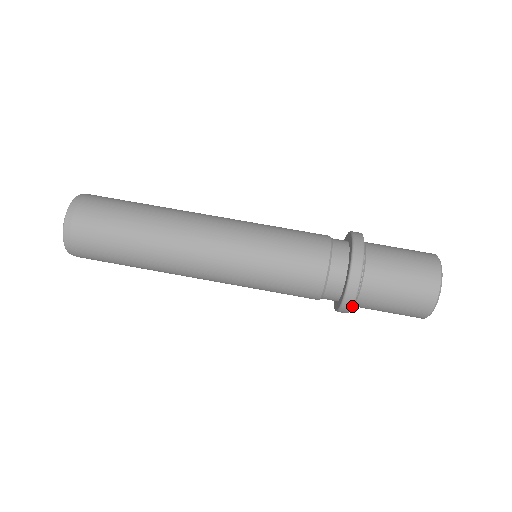
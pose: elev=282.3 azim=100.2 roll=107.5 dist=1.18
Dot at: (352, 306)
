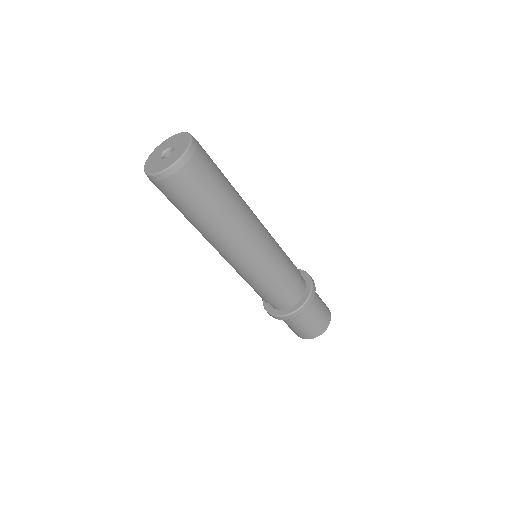
Dot at: occluded
